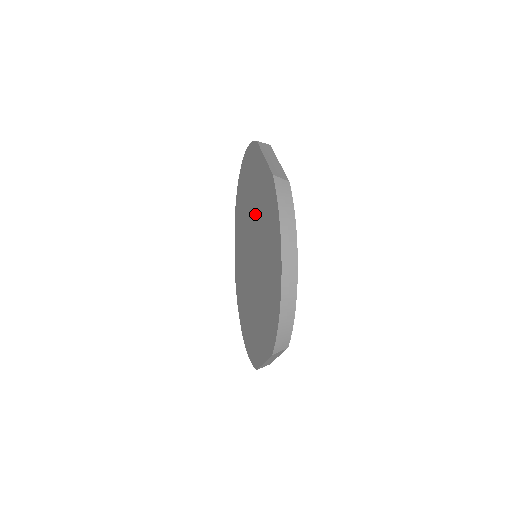
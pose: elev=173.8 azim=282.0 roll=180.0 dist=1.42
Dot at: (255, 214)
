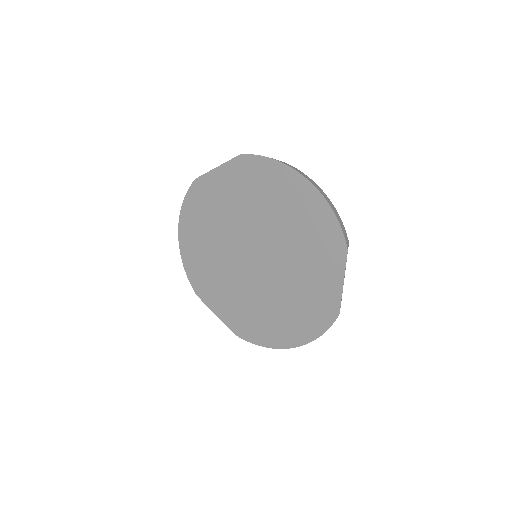
Dot at: (234, 221)
